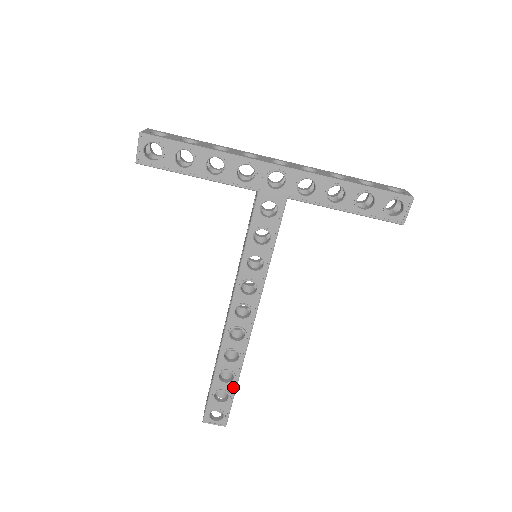
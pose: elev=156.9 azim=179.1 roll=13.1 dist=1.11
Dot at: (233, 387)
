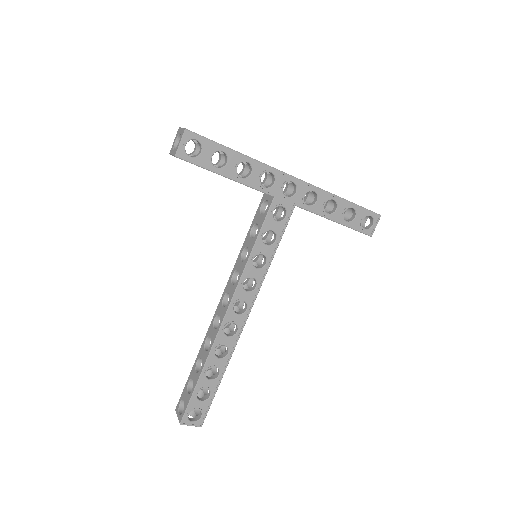
Dot at: (217, 384)
